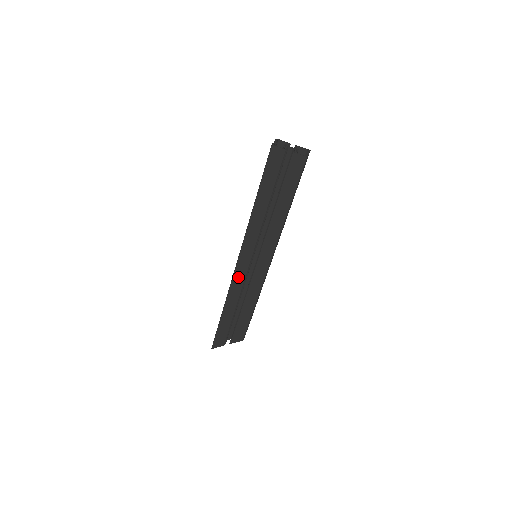
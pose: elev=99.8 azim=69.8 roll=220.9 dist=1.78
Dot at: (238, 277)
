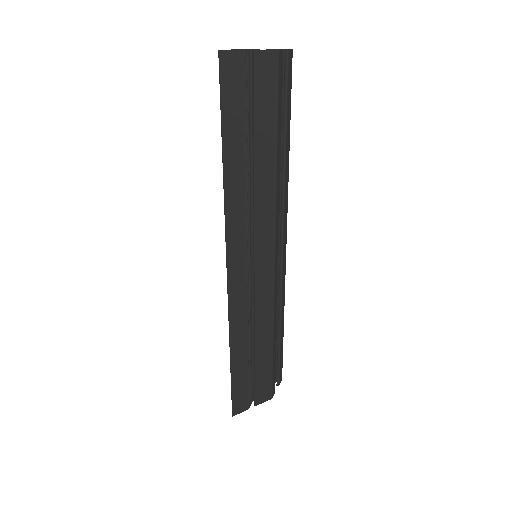
Dot at: (235, 295)
